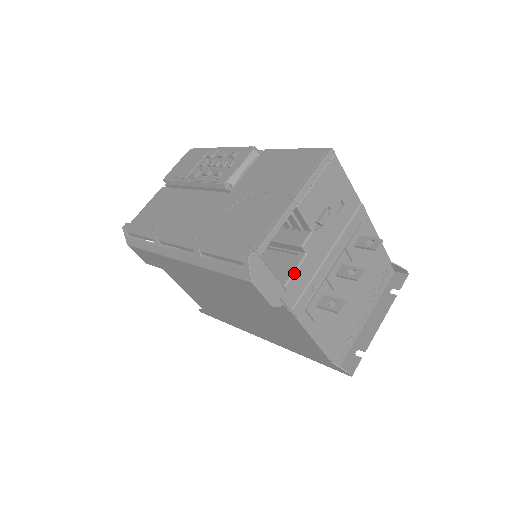
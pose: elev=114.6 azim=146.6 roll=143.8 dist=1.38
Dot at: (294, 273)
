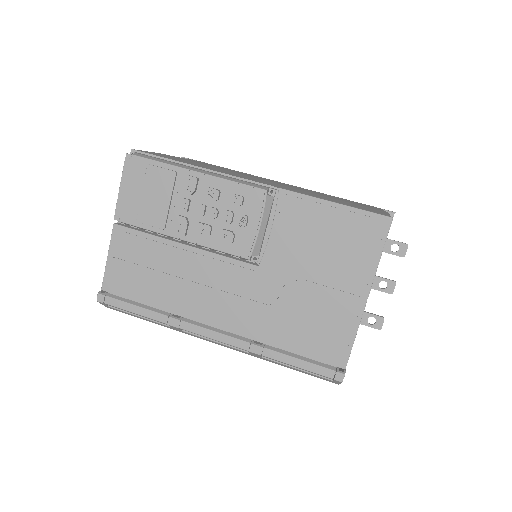
Dot at: occluded
